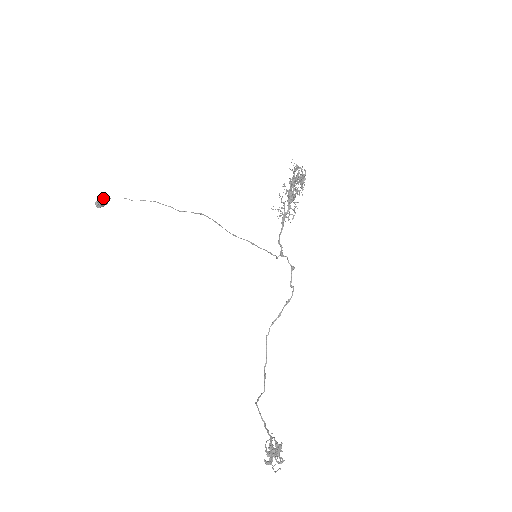
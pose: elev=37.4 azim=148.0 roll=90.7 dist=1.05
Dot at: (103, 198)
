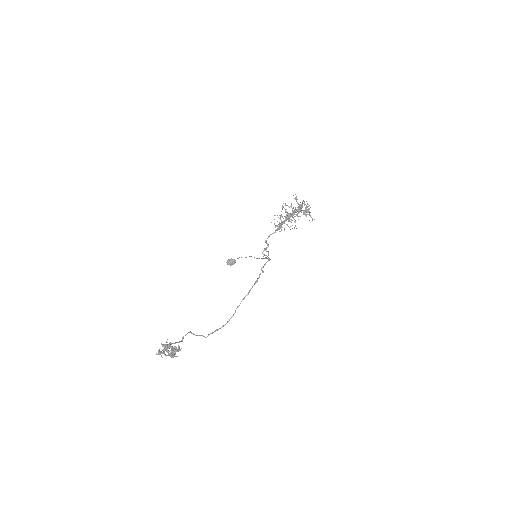
Dot at: (232, 259)
